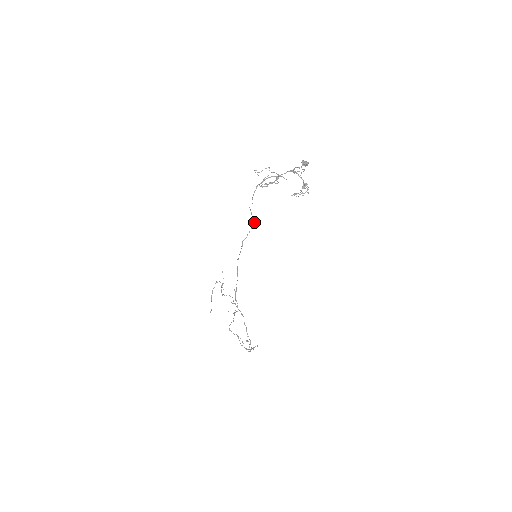
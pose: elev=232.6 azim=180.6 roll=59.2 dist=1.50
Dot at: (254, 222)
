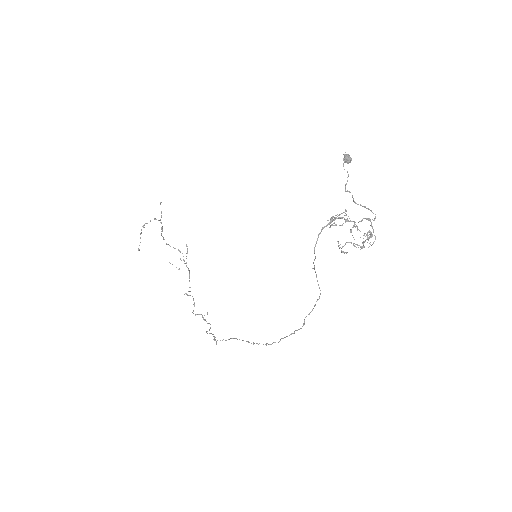
Dot at: occluded
